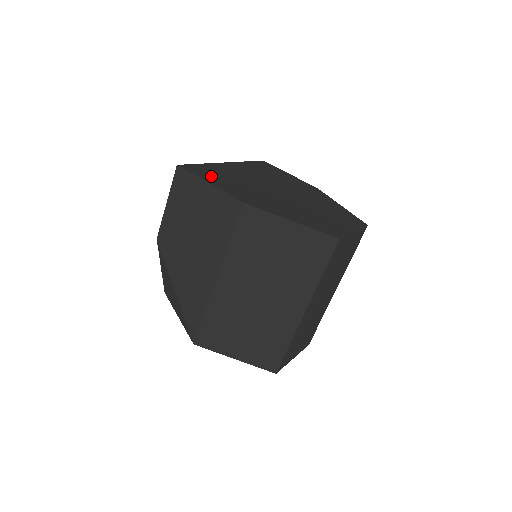
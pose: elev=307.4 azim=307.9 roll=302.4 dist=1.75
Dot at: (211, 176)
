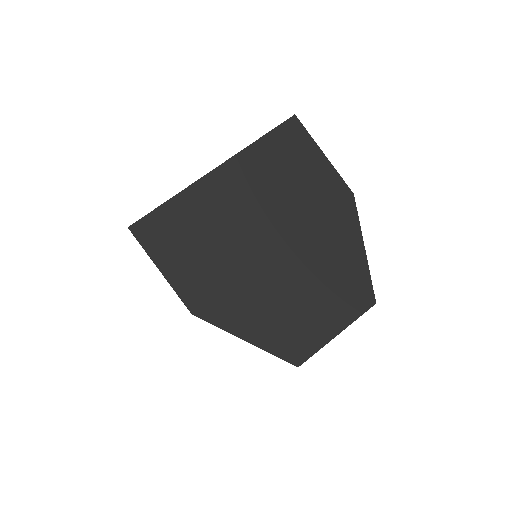
Dot at: (170, 243)
